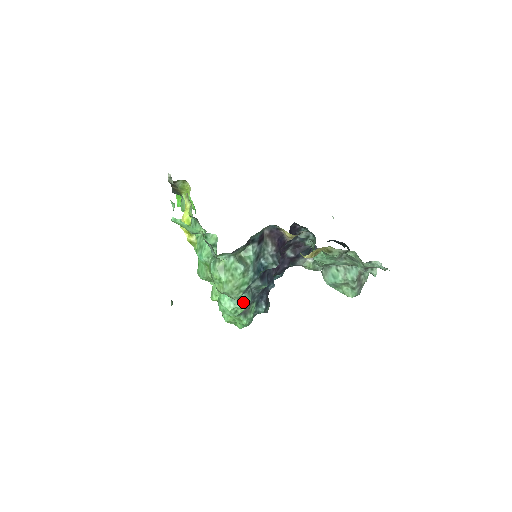
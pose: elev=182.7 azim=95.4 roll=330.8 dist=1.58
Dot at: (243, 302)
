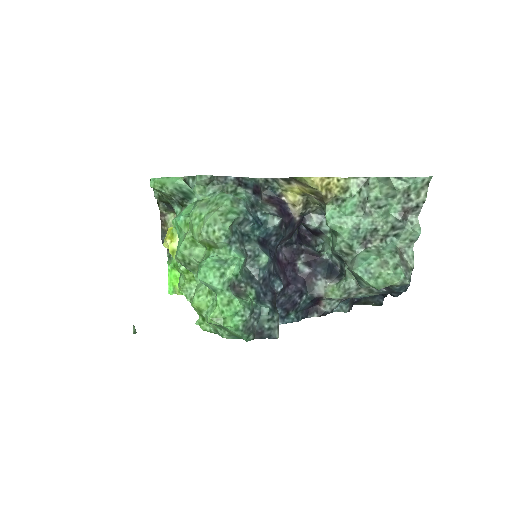
Dot at: (233, 259)
